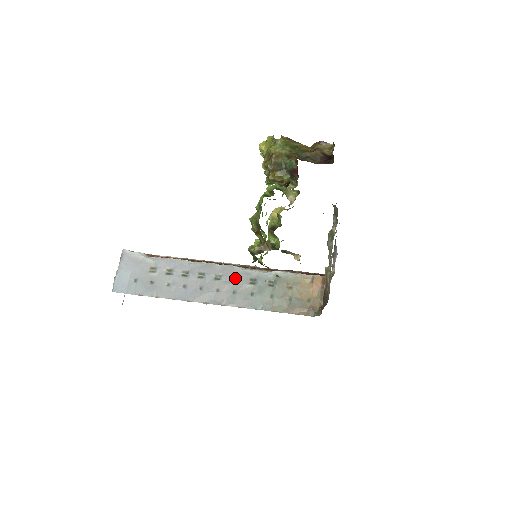
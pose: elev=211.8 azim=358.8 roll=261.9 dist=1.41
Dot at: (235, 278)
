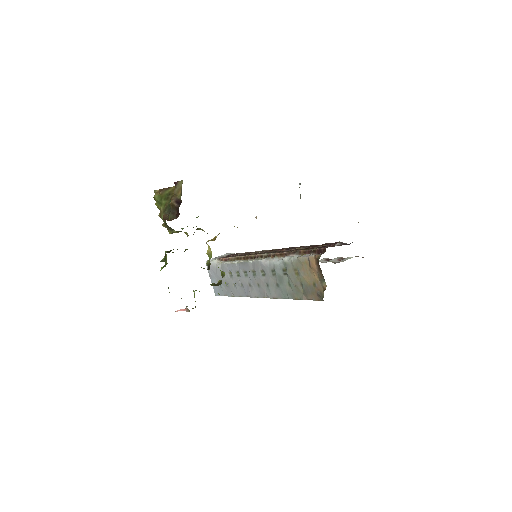
Dot at: (263, 272)
